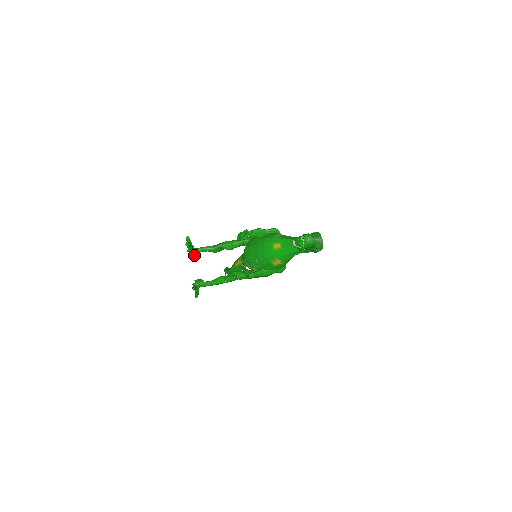
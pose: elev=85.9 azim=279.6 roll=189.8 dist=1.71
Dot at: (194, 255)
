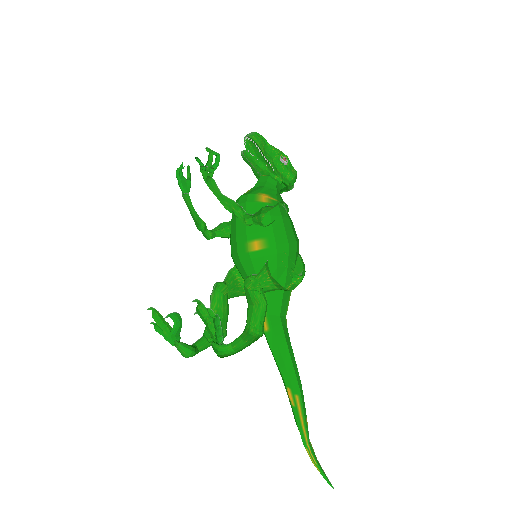
Dot at: (189, 348)
